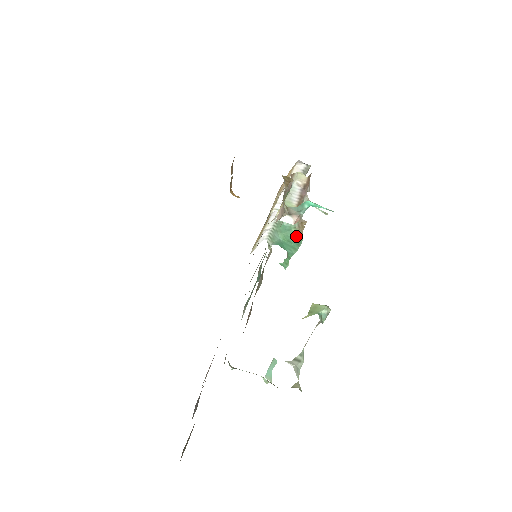
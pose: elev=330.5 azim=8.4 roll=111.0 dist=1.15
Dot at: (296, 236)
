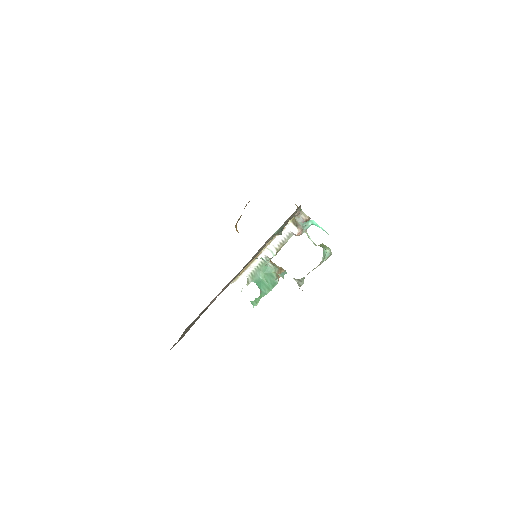
Dot at: (274, 278)
